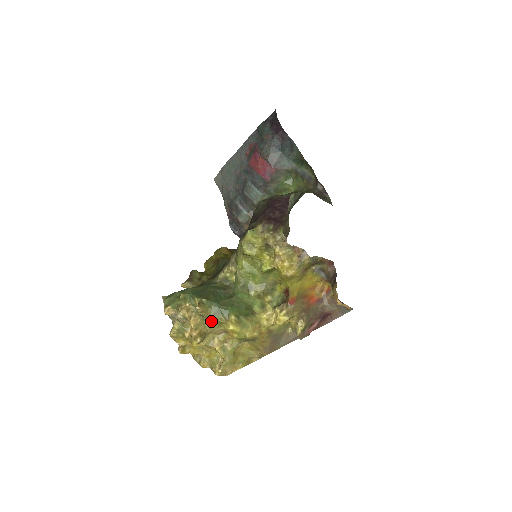
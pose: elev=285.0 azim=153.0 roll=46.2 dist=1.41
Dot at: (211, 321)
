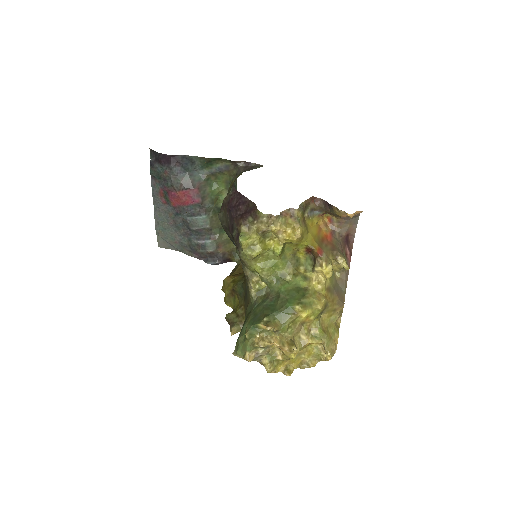
Dot at: (286, 328)
